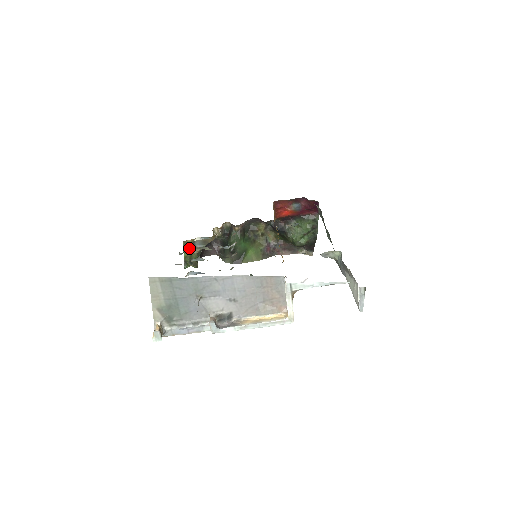
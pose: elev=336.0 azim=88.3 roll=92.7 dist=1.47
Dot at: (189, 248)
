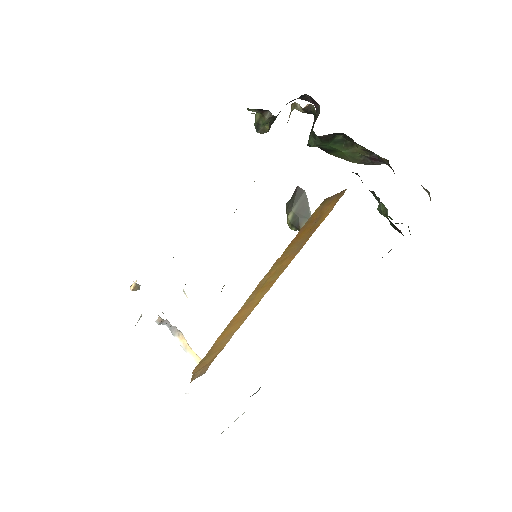
Dot at: (257, 110)
